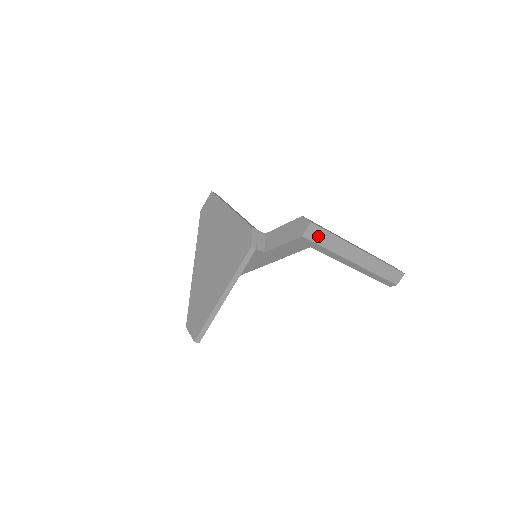
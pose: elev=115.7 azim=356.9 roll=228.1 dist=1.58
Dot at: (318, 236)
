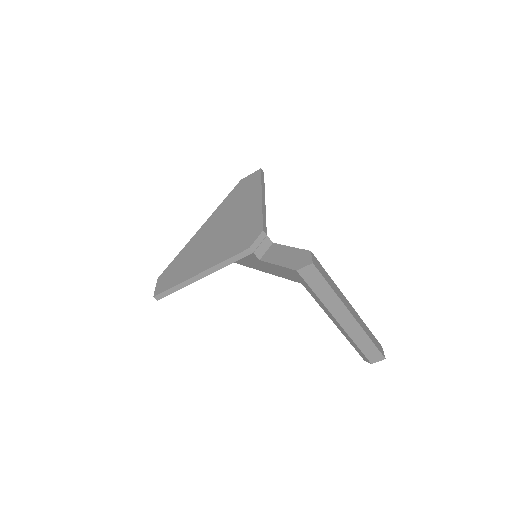
Dot at: (313, 279)
